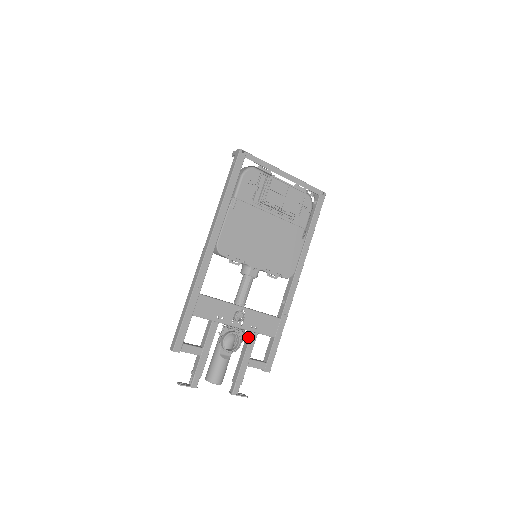
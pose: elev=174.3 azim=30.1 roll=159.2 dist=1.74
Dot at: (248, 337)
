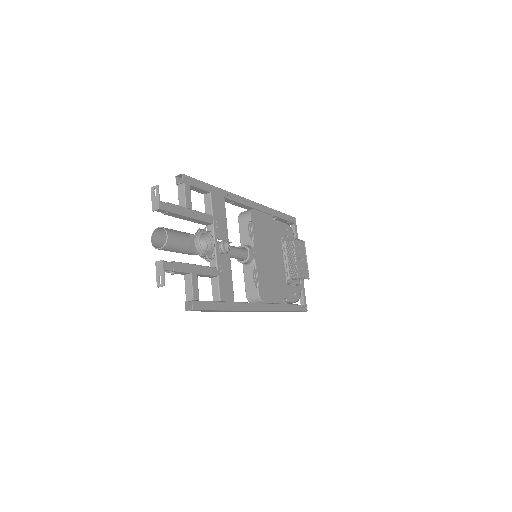
Dot at: (210, 267)
